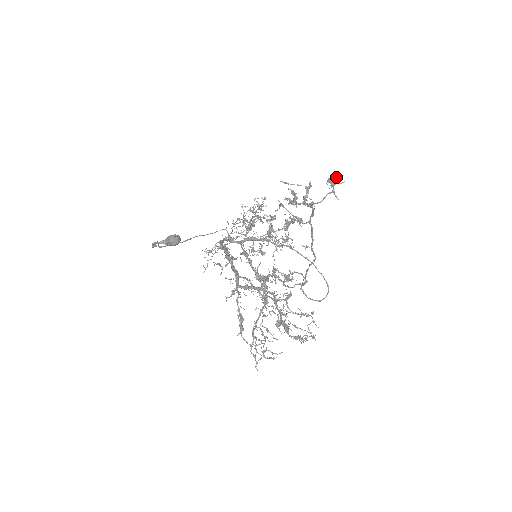
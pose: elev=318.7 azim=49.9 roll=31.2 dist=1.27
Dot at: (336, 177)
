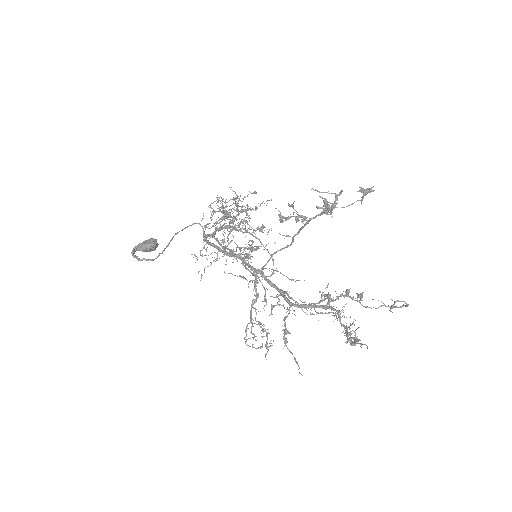
Dot at: (371, 188)
